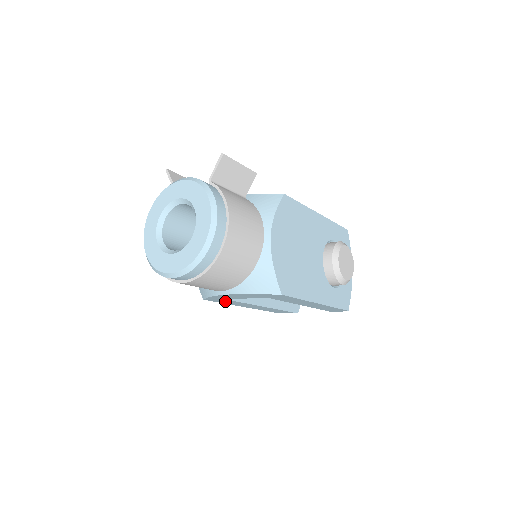
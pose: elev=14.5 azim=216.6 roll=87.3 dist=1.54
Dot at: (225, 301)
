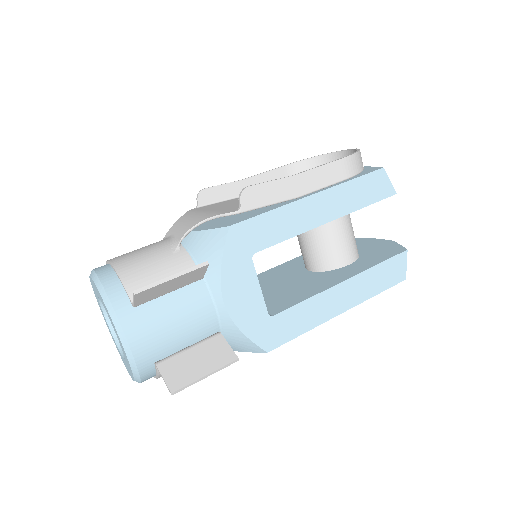
Dot at: occluded
